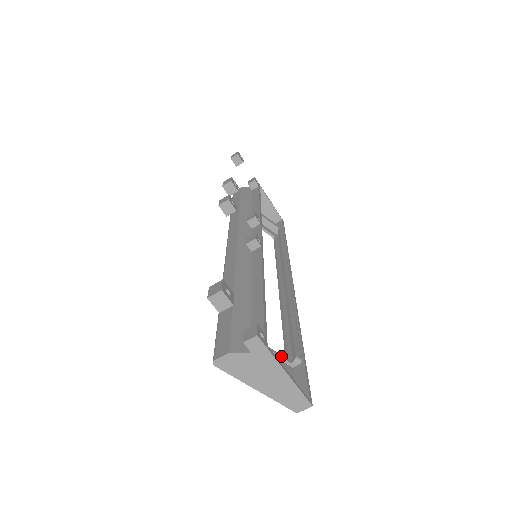
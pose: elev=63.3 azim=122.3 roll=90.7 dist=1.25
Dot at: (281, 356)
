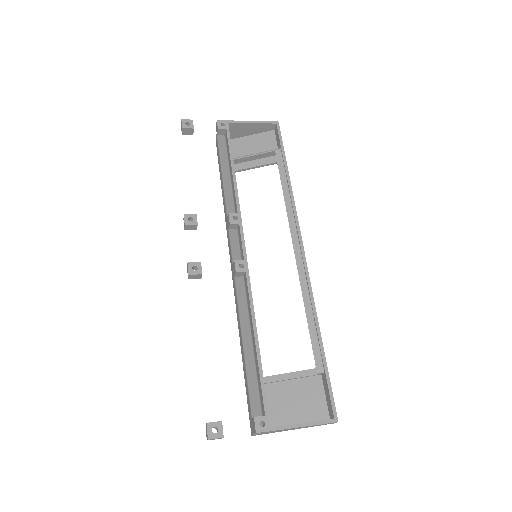
Dot at: (306, 375)
